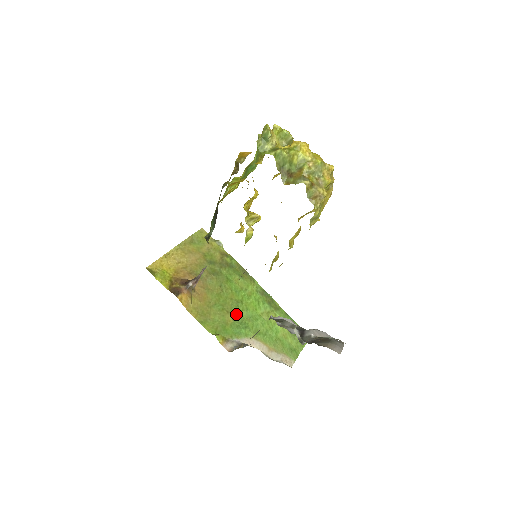
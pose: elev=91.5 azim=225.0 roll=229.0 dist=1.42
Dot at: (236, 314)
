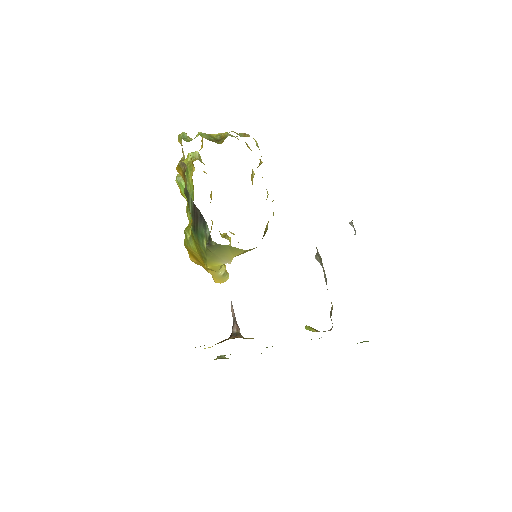
Dot at: occluded
